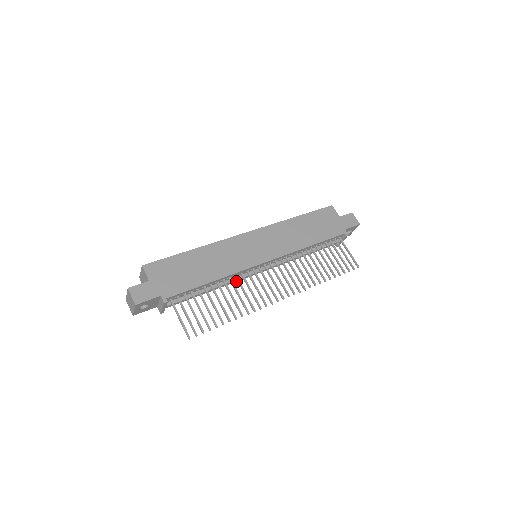
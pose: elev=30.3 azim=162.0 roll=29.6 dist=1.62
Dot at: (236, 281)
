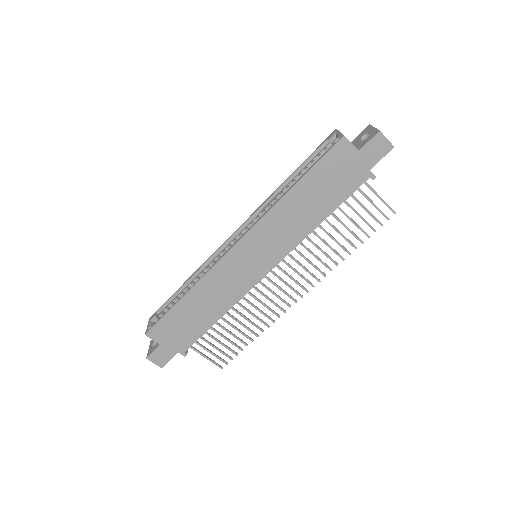
Dot at: occluded
